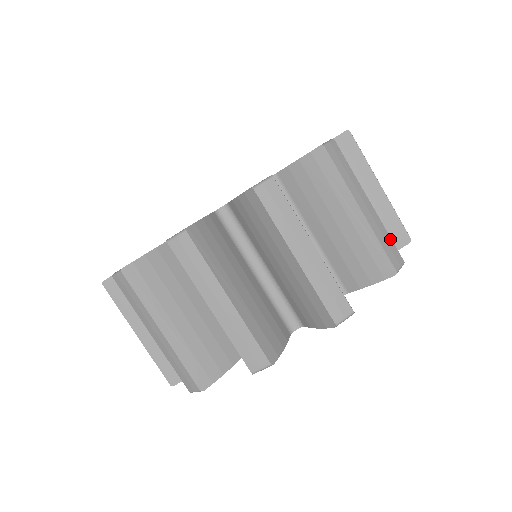
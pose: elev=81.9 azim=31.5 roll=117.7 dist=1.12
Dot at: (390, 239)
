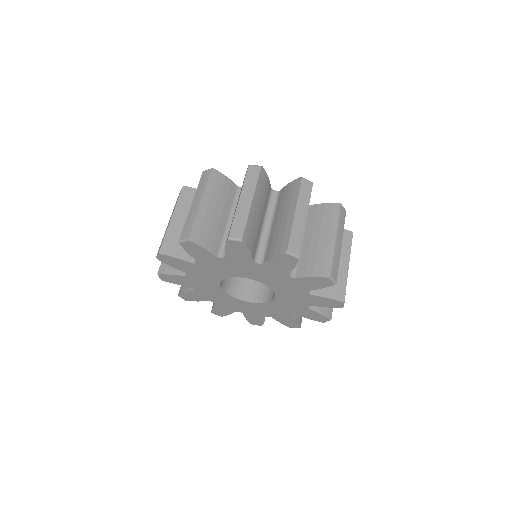
Dot at: (338, 267)
